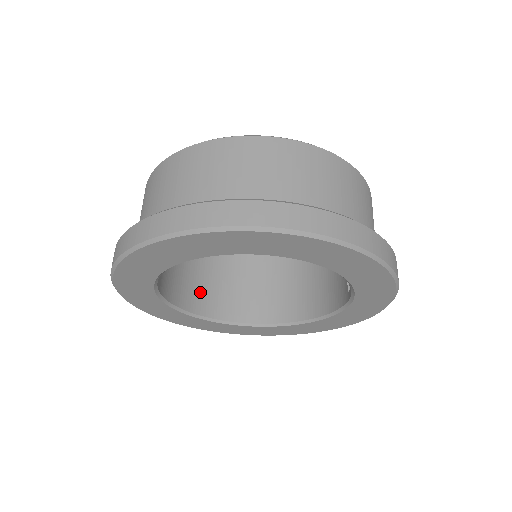
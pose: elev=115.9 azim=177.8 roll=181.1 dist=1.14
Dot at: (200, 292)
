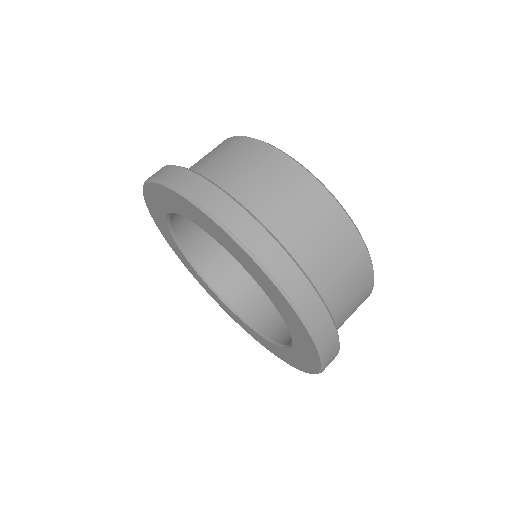
Dot at: (249, 295)
